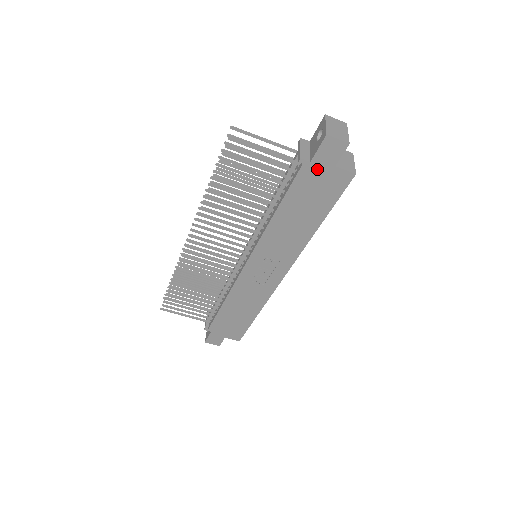
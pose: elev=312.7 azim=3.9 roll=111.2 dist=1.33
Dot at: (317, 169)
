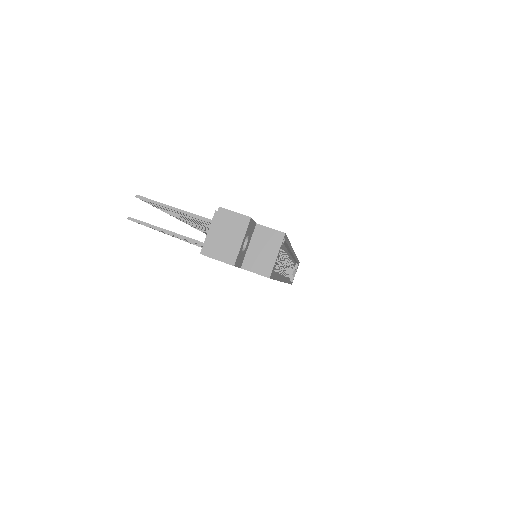
Dot at: occluded
